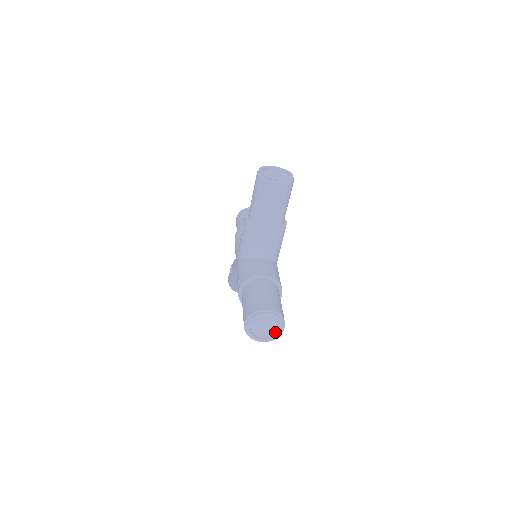
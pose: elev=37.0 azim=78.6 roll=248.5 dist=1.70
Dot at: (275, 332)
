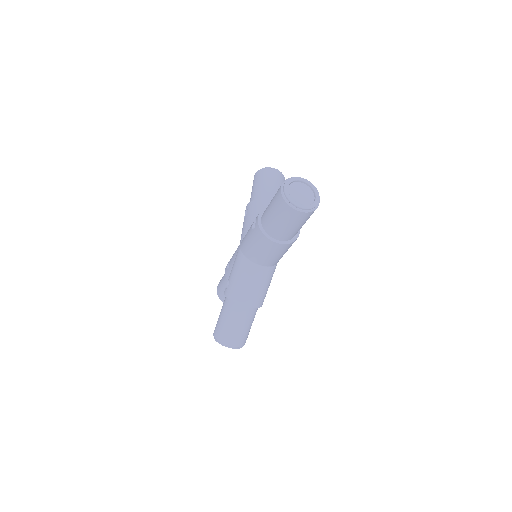
Dot at: (312, 203)
